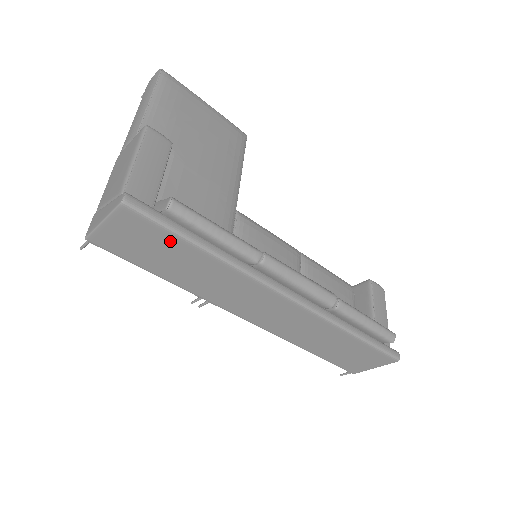
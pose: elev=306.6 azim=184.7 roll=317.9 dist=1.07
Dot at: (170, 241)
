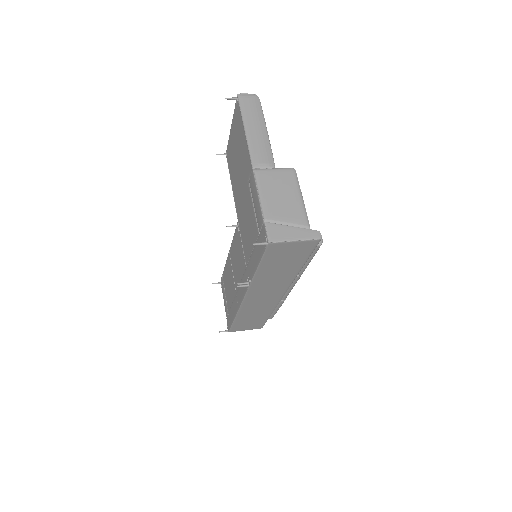
Dot at: (301, 259)
